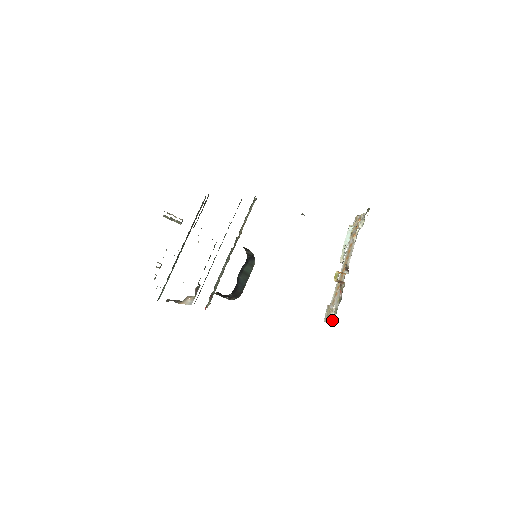
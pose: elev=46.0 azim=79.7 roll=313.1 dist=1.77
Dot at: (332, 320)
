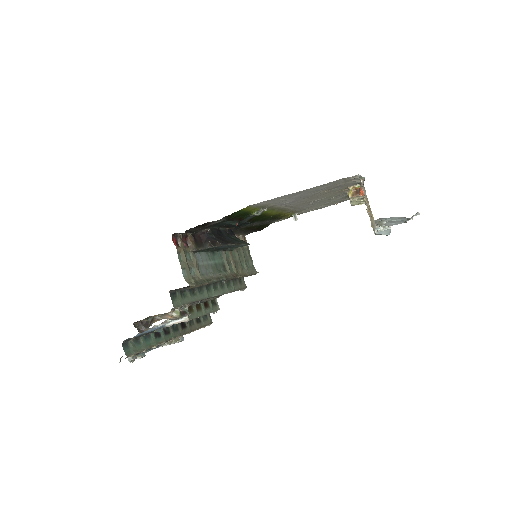
Dot at: (363, 188)
